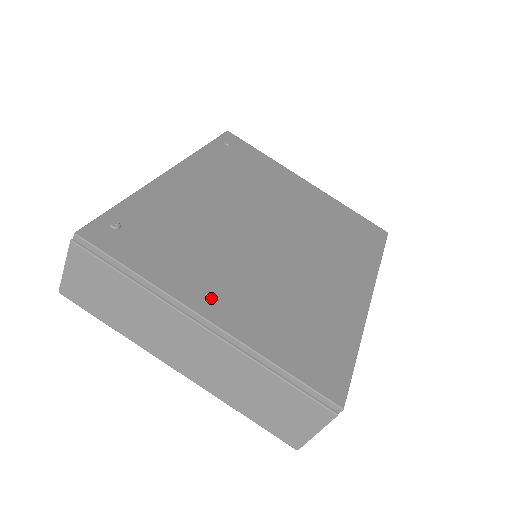
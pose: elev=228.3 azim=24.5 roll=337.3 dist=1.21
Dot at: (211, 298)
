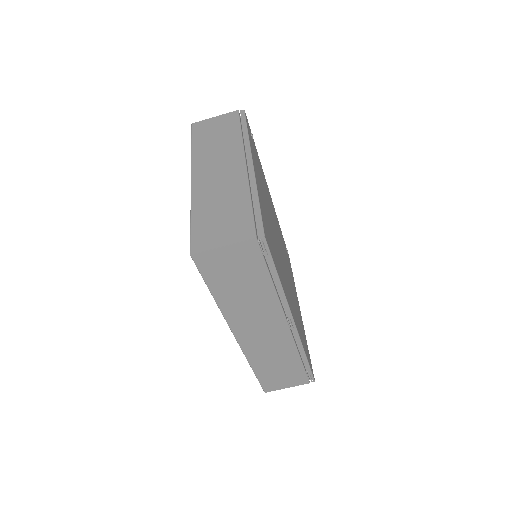
Dot at: (257, 173)
